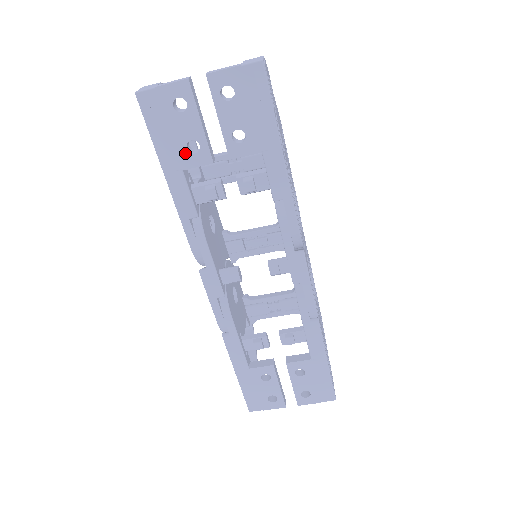
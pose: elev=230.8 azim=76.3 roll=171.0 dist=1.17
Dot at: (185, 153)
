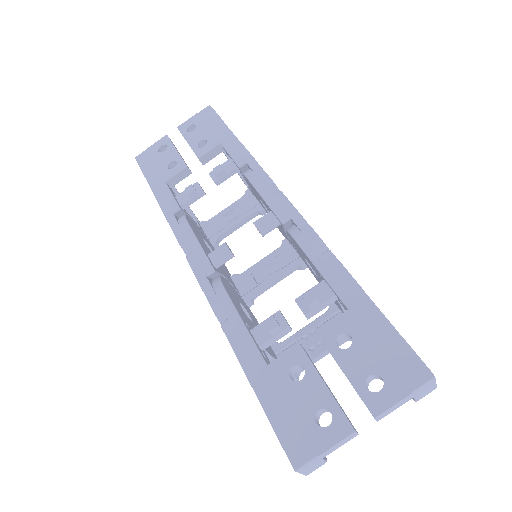
Dot at: (167, 171)
